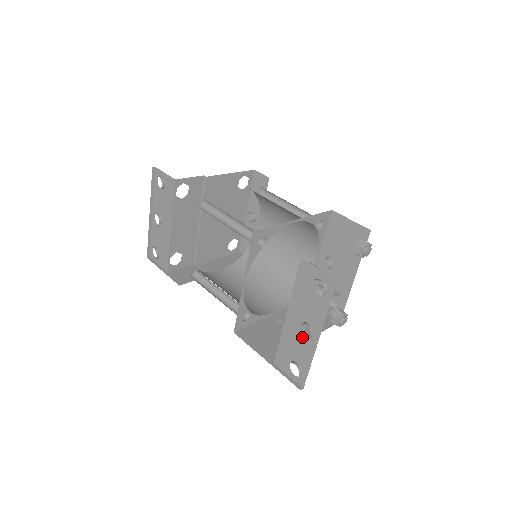
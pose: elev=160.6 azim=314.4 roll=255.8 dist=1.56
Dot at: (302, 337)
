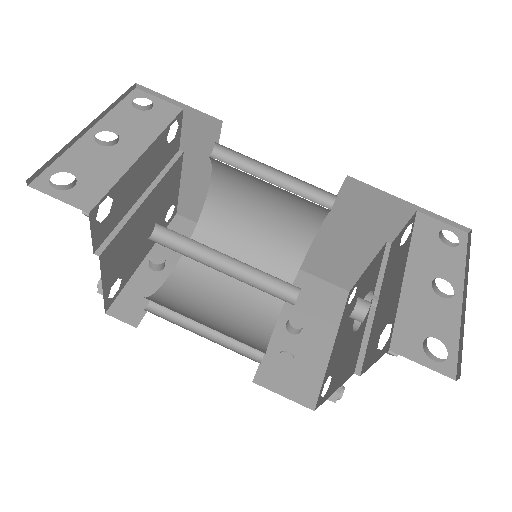
Dot at: (437, 298)
